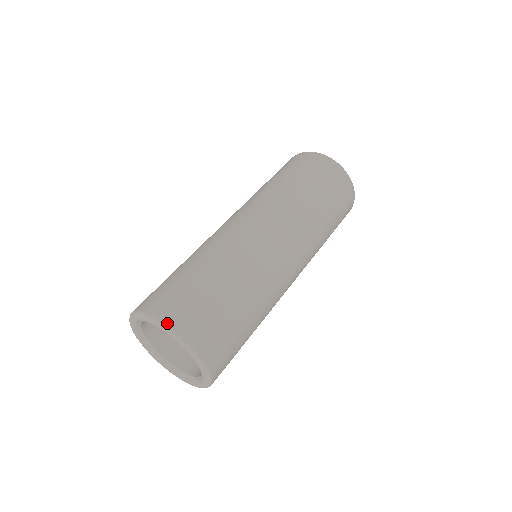
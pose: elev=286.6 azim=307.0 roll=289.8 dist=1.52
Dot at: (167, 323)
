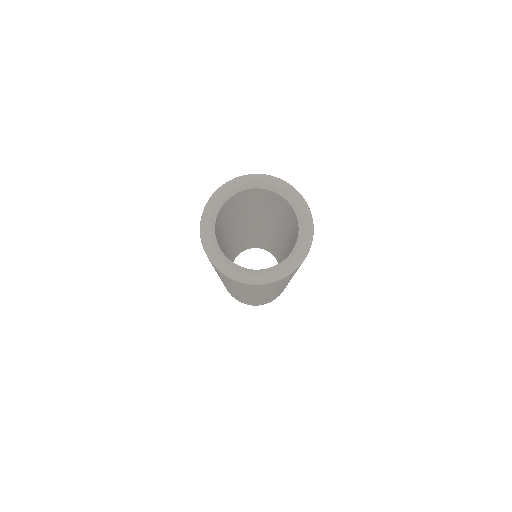
Dot at: (248, 175)
